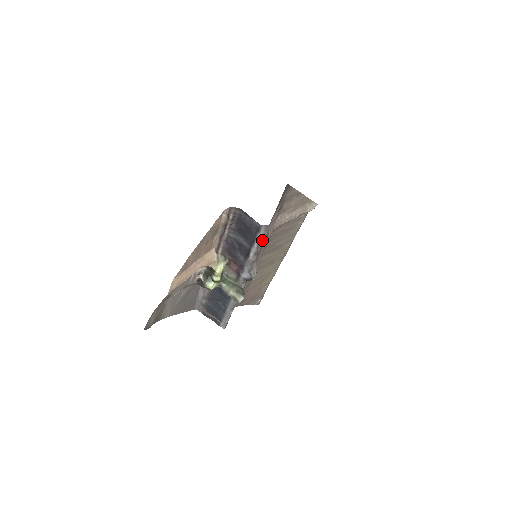
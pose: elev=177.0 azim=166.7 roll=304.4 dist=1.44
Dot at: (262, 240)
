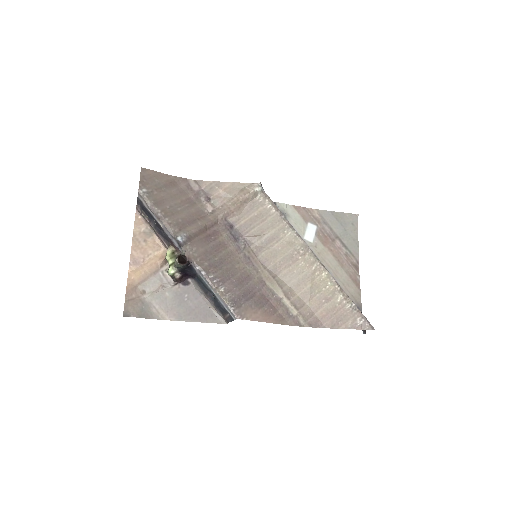
Dot at: (148, 205)
